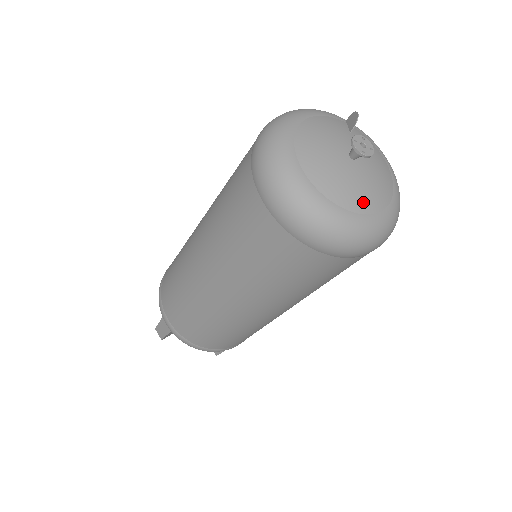
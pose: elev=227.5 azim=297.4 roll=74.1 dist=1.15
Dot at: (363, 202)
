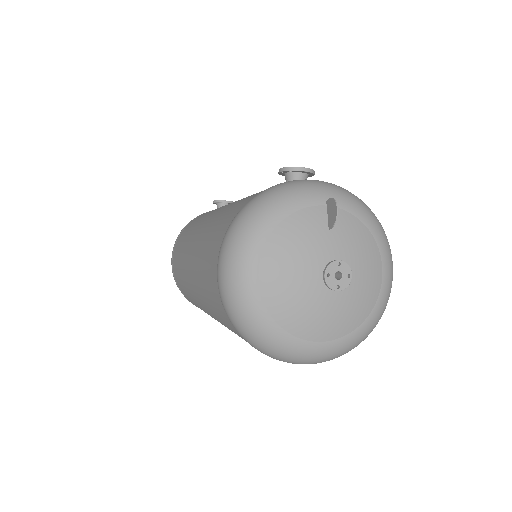
Dot at: (341, 326)
